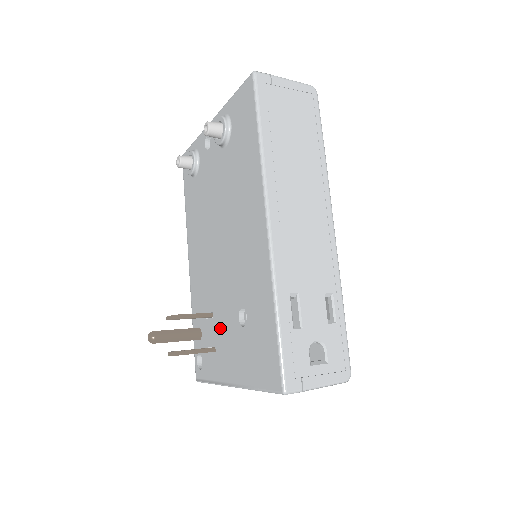
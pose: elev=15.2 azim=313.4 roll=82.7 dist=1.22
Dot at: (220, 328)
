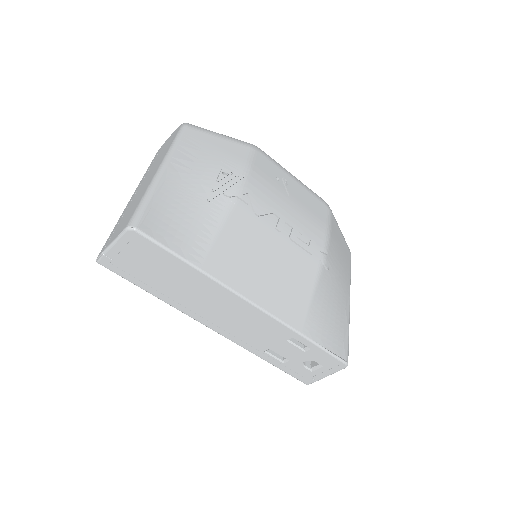
Dot at: occluded
